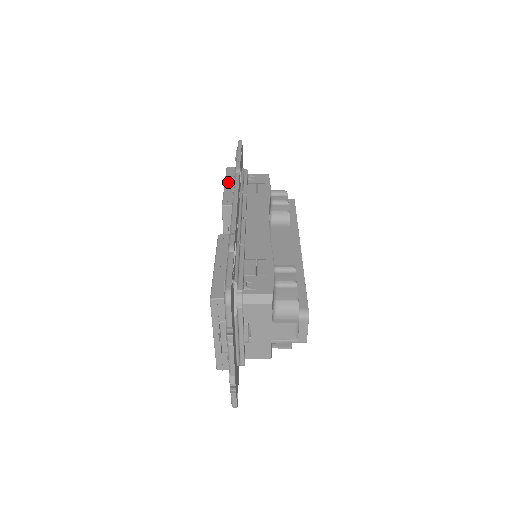
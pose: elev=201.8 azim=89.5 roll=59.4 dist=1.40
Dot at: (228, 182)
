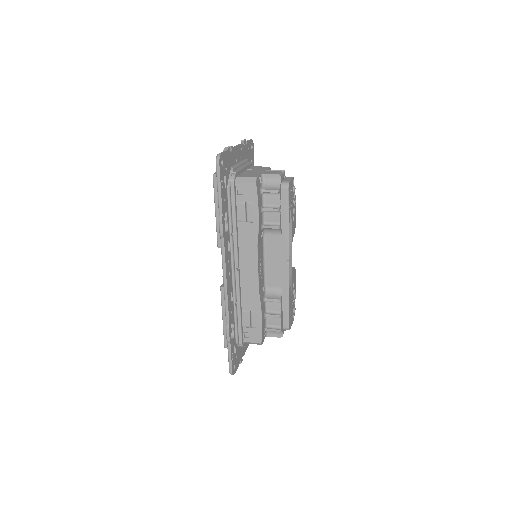
Dot at: (217, 208)
